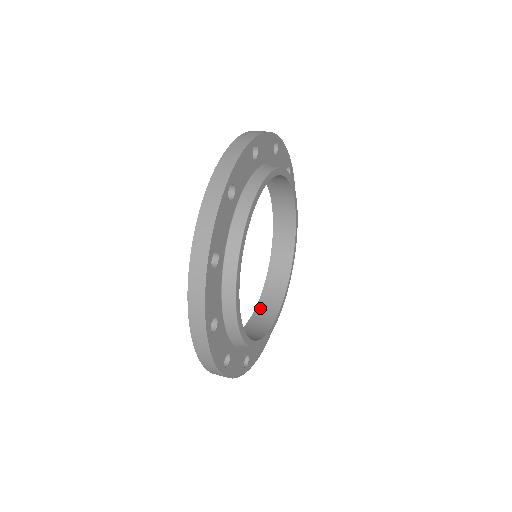
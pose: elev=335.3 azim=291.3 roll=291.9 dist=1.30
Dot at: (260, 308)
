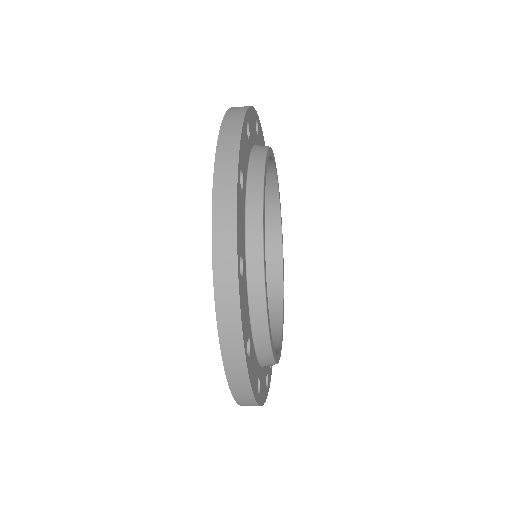
Dot at: occluded
